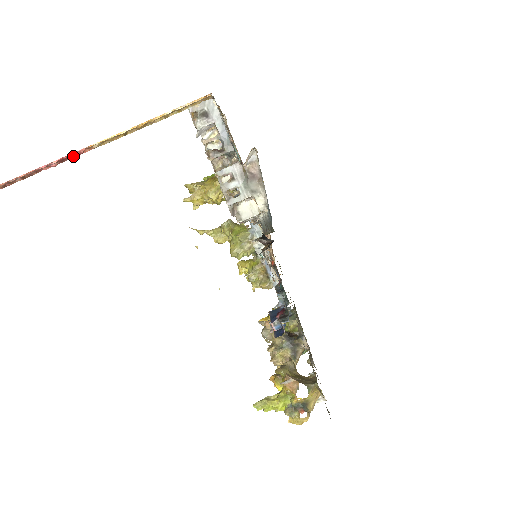
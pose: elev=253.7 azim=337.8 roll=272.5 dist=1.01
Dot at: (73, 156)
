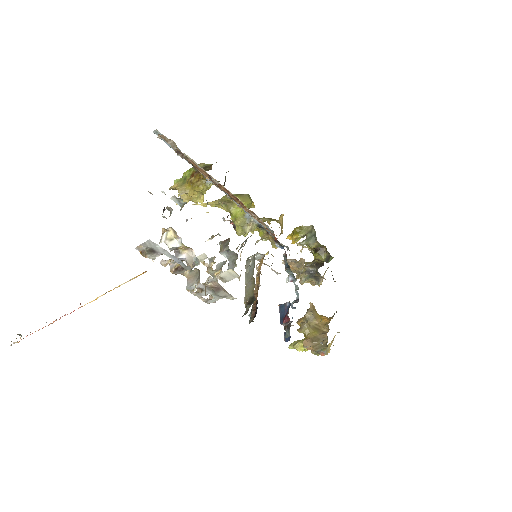
Dot at: occluded
